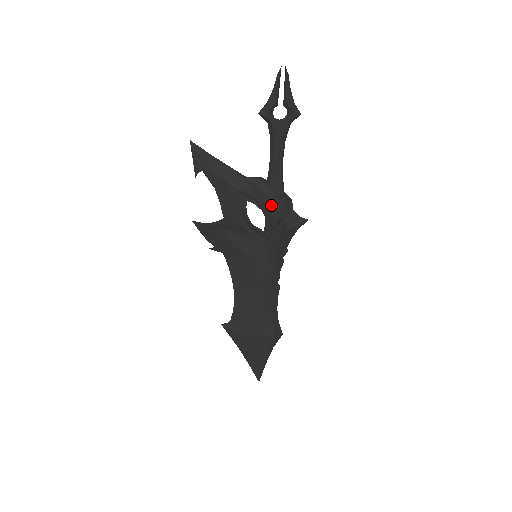
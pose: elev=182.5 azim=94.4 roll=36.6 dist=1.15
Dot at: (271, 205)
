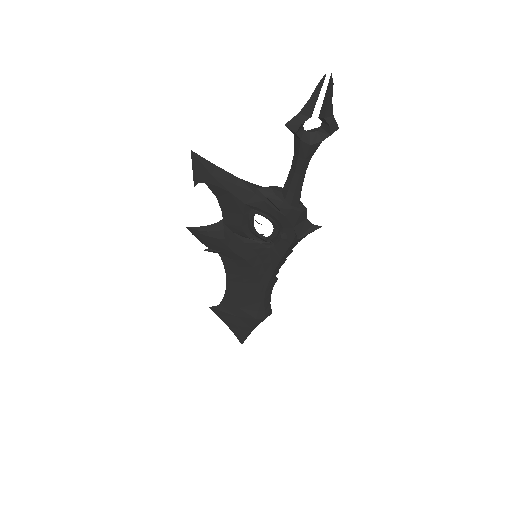
Dot at: (283, 219)
